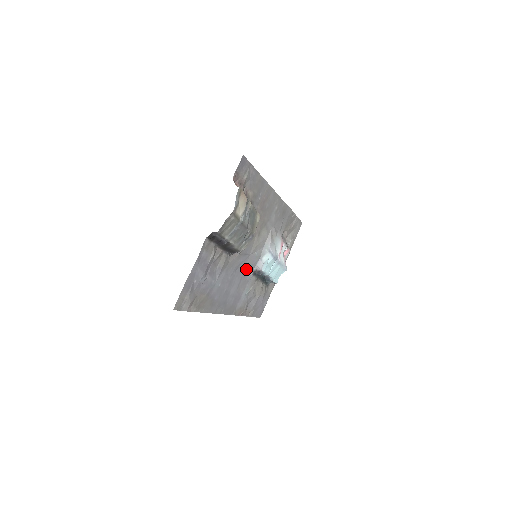
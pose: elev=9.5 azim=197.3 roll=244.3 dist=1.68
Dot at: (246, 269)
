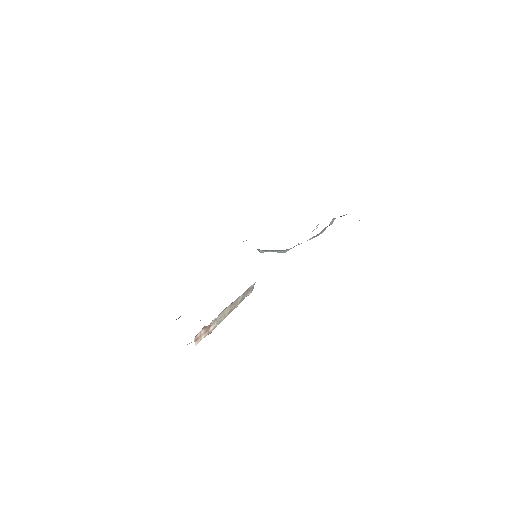
Dot at: occluded
